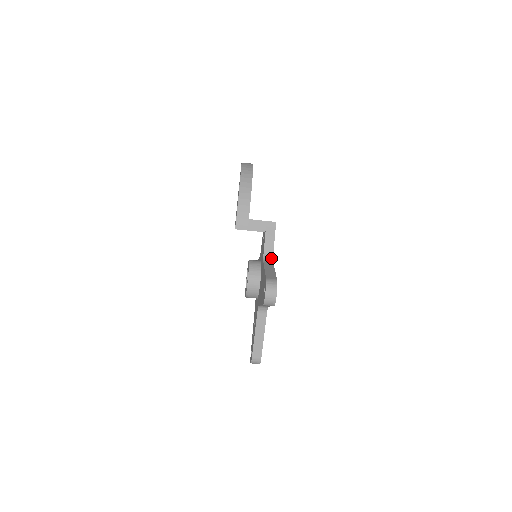
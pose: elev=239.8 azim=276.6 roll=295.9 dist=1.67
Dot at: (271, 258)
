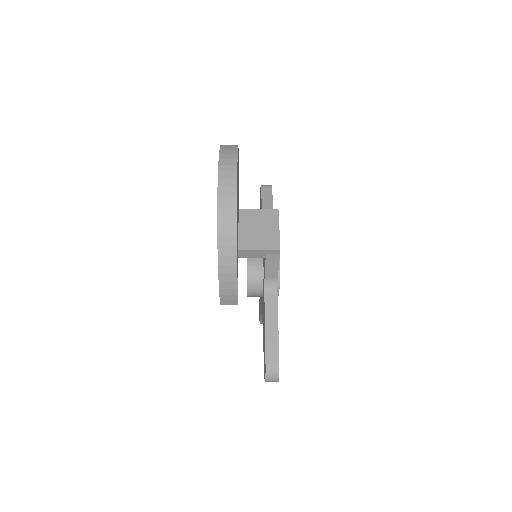
Dot at: (275, 284)
